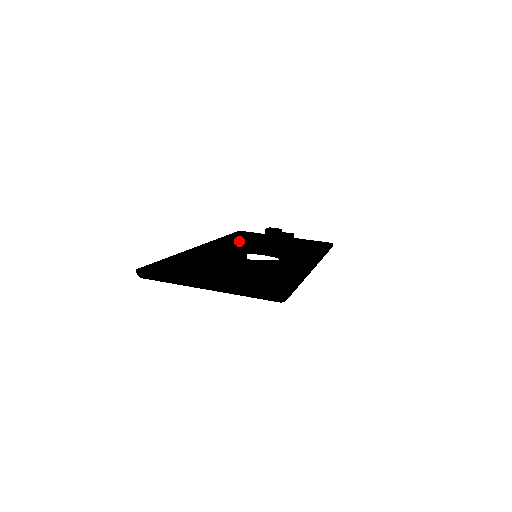
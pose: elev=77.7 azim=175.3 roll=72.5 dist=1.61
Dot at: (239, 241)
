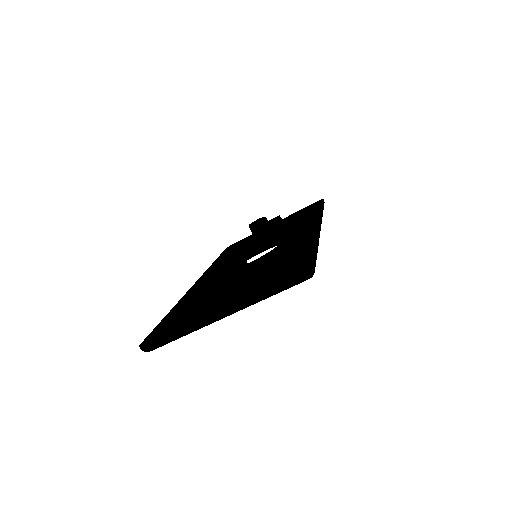
Dot at: occluded
